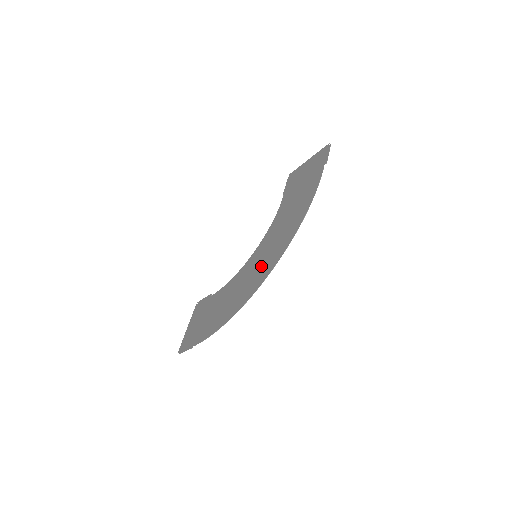
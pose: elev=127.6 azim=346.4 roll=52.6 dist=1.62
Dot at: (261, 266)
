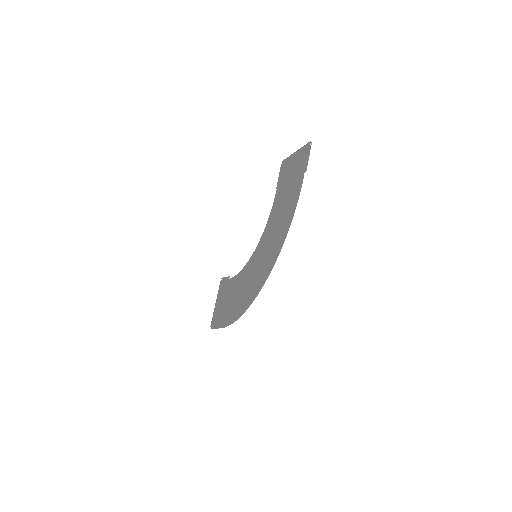
Dot at: (258, 273)
